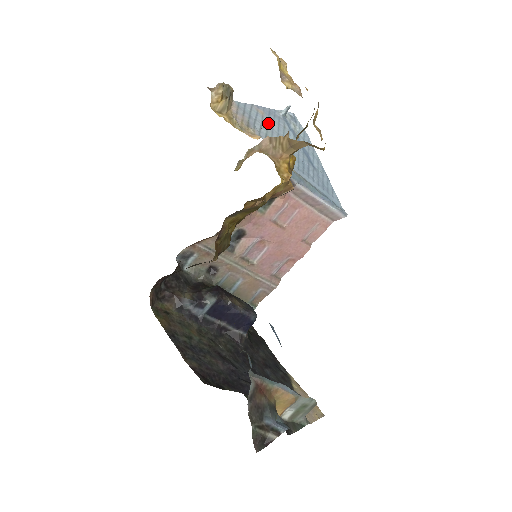
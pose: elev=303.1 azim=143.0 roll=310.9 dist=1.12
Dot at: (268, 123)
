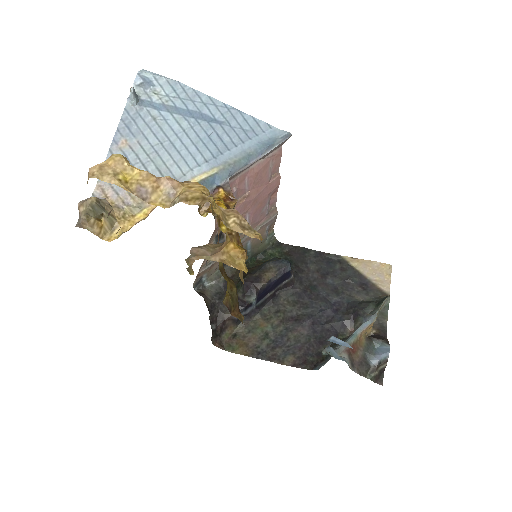
Dot at: (142, 147)
